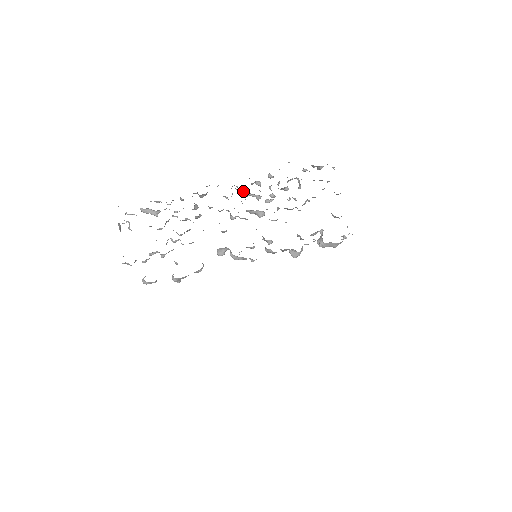
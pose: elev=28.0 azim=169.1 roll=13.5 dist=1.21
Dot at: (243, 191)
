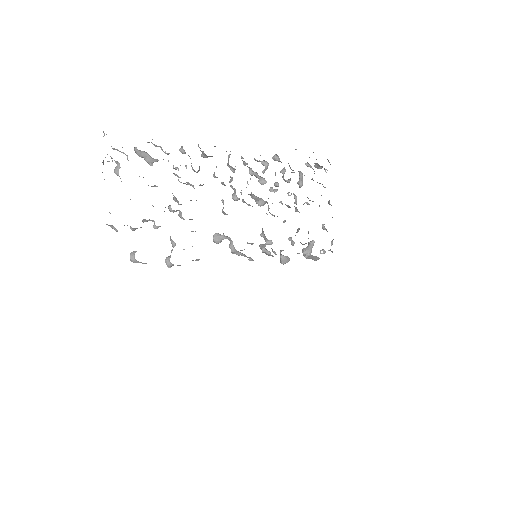
Dot at: occluded
